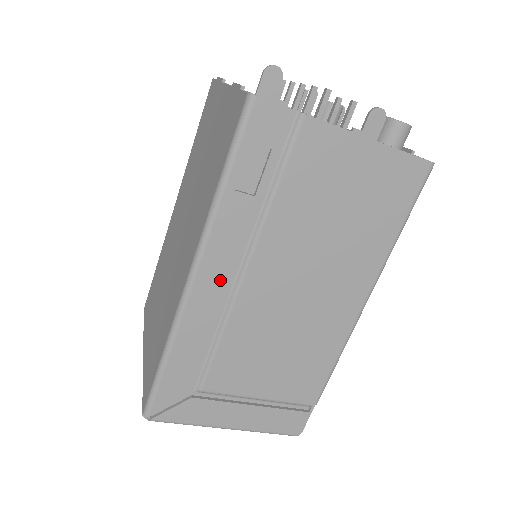
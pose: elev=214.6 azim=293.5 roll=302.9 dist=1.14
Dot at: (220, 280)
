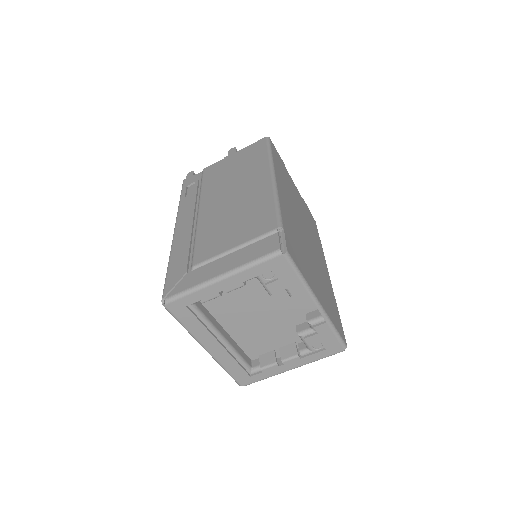
Dot at: (188, 221)
